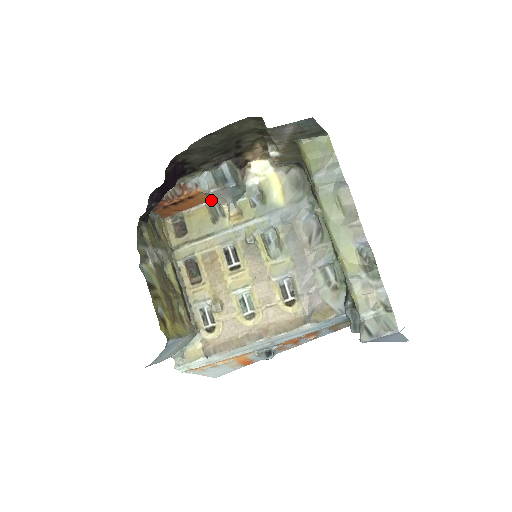
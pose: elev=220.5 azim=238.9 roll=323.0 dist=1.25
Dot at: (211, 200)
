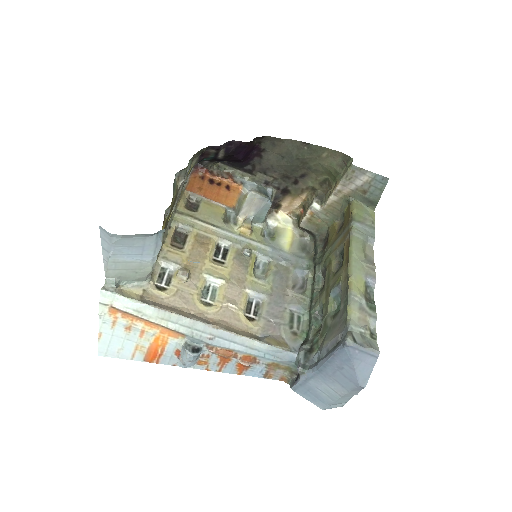
Dot at: (232, 208)
